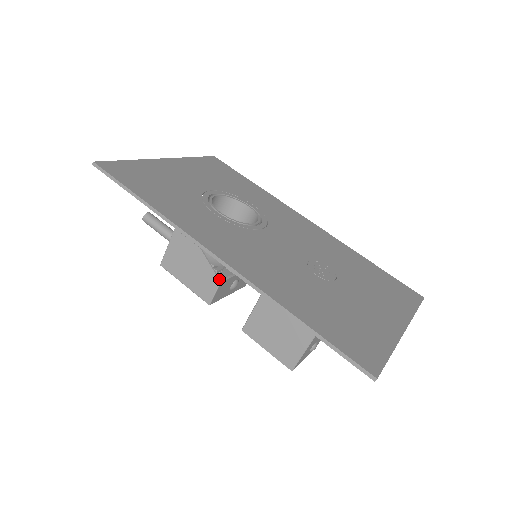
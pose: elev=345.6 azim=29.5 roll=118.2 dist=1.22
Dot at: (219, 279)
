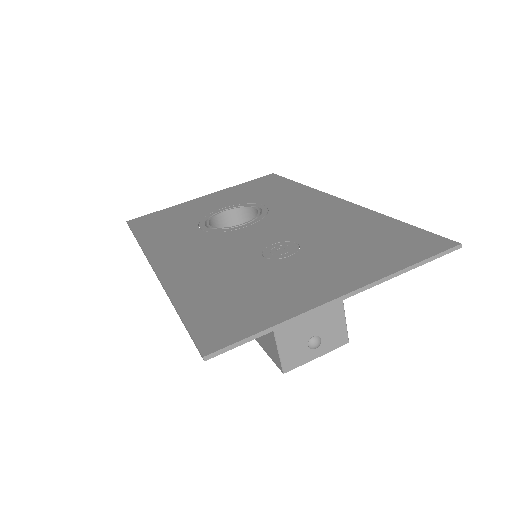
Dot at: occluded
